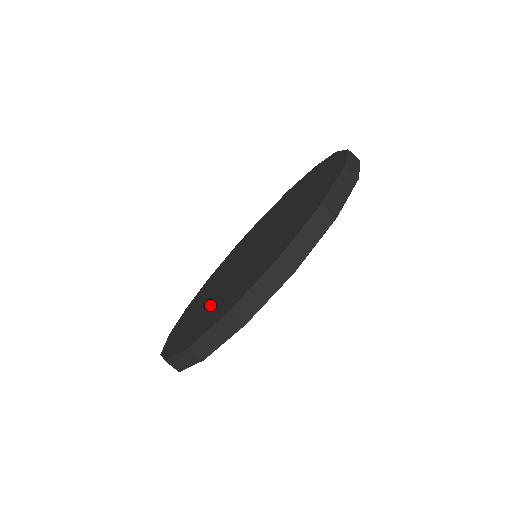
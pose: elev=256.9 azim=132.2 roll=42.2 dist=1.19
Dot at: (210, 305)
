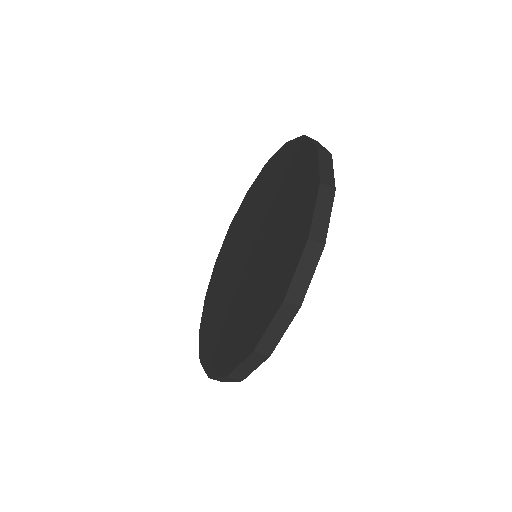
Dot at: (222, 318)
